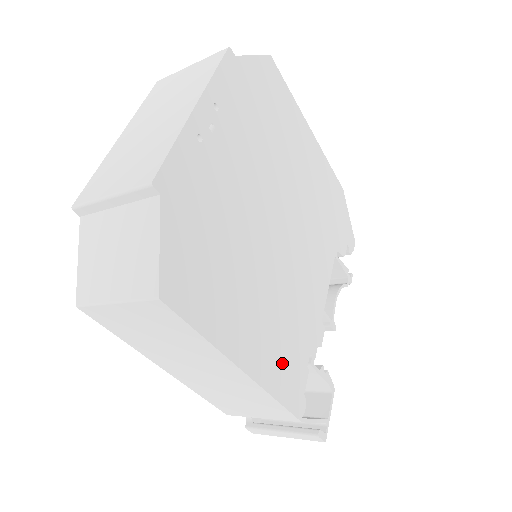
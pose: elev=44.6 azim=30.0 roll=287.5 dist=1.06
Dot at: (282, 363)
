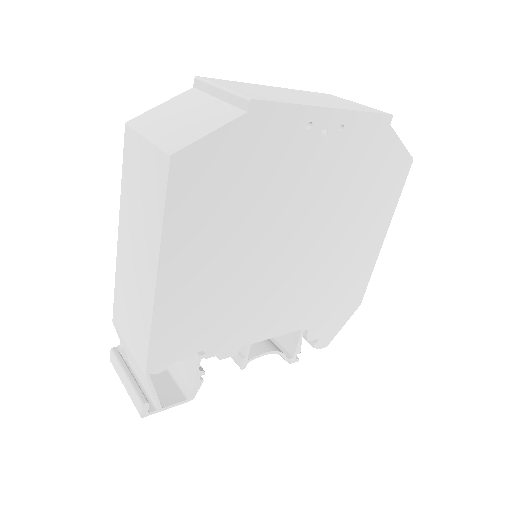
Dot at: (184, 320)
